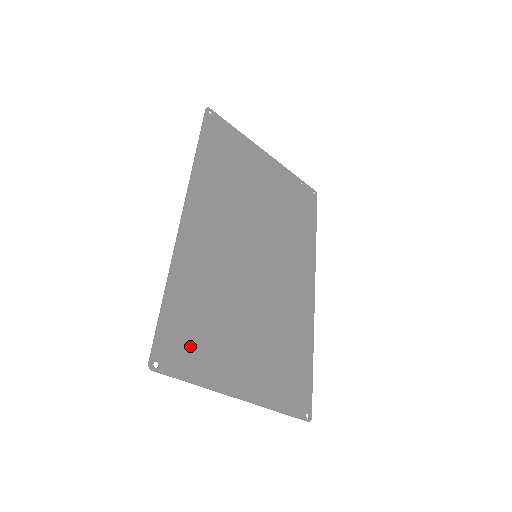
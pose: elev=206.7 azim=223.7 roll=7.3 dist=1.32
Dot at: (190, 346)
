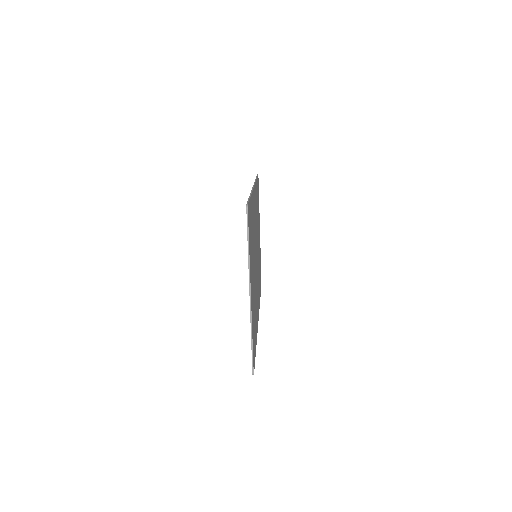
Dot at: (250, 232)
